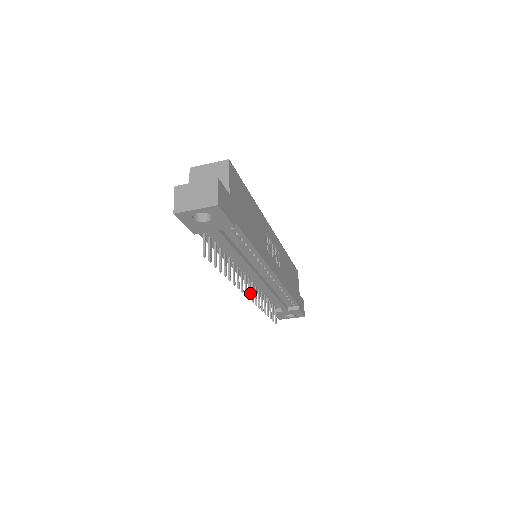
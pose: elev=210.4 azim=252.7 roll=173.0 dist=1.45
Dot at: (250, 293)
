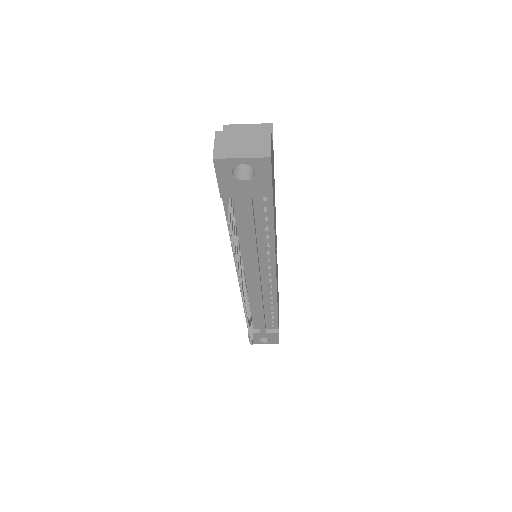
Dot at: (244, 296)
